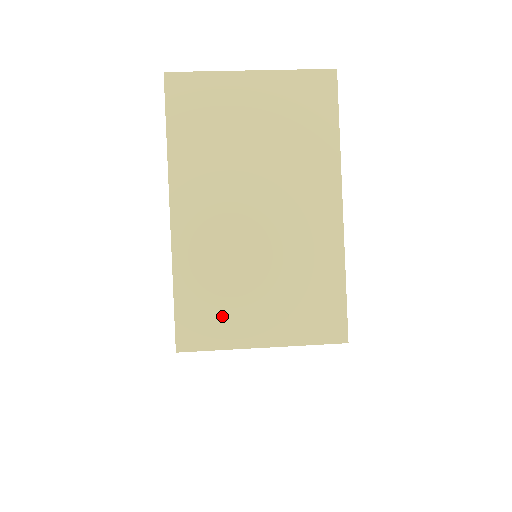
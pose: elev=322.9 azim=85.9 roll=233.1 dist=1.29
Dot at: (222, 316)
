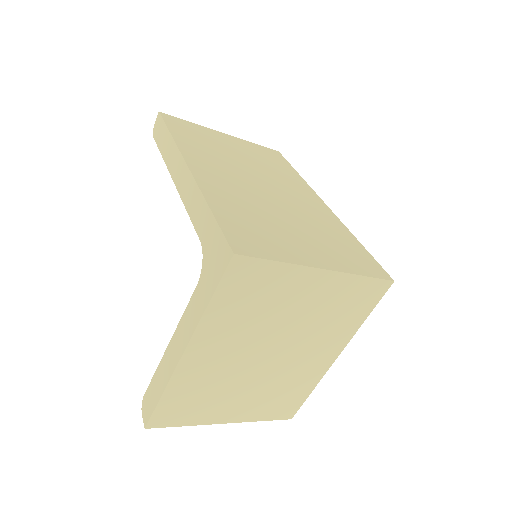
Dot at: (270, 238)
